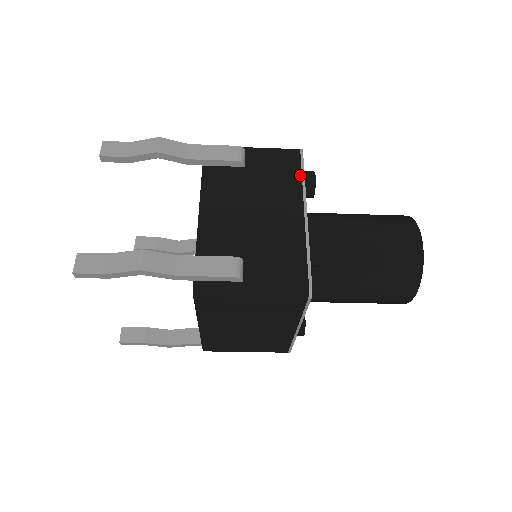
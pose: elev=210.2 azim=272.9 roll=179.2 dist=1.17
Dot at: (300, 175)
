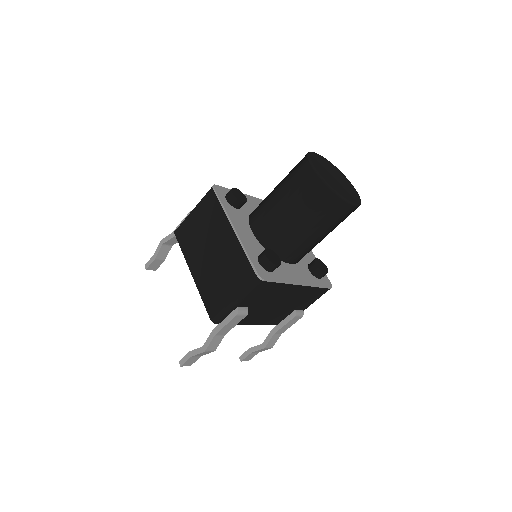
Dot at: occluded
